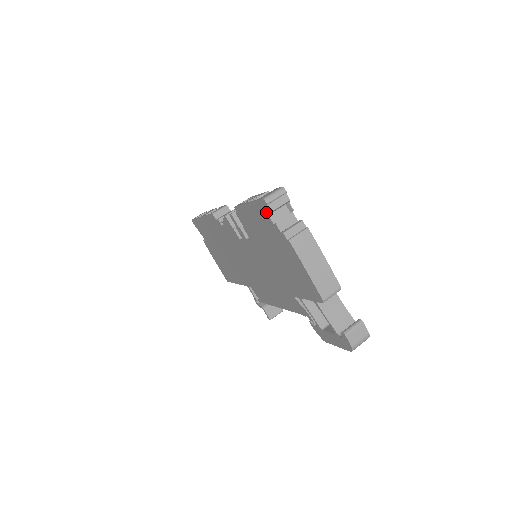
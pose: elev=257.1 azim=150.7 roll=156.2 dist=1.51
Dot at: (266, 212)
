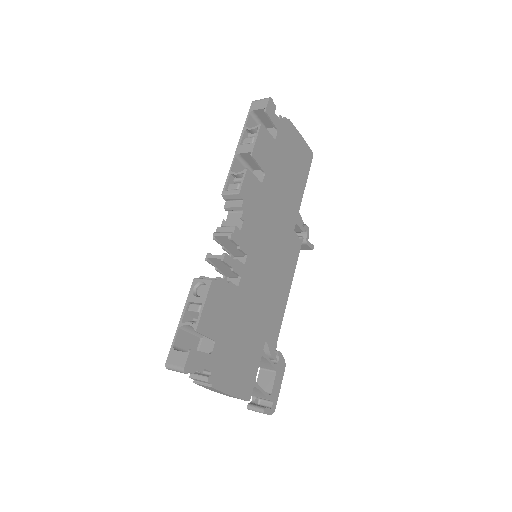
Dot at: occluded
